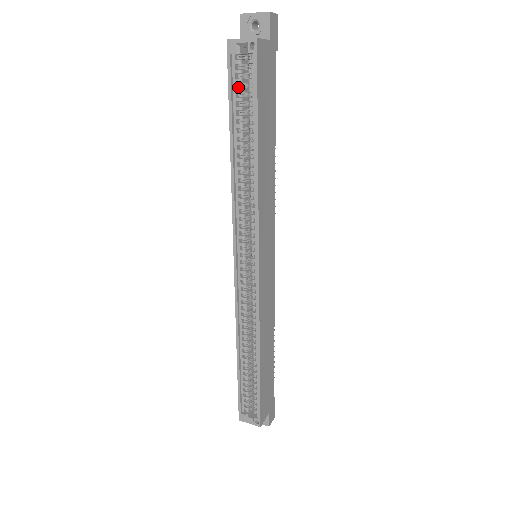
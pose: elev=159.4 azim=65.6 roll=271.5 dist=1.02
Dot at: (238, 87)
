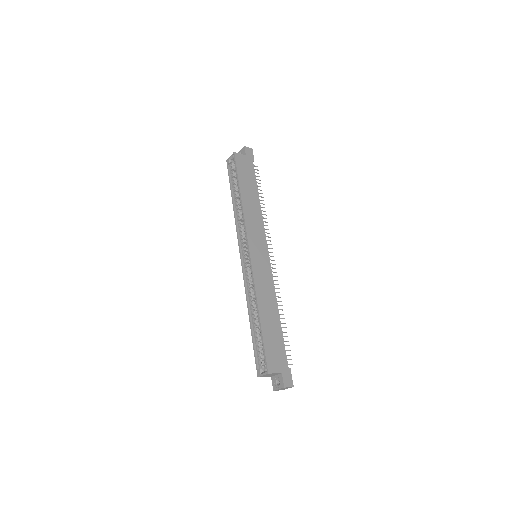
Dot at: (234, 177)
